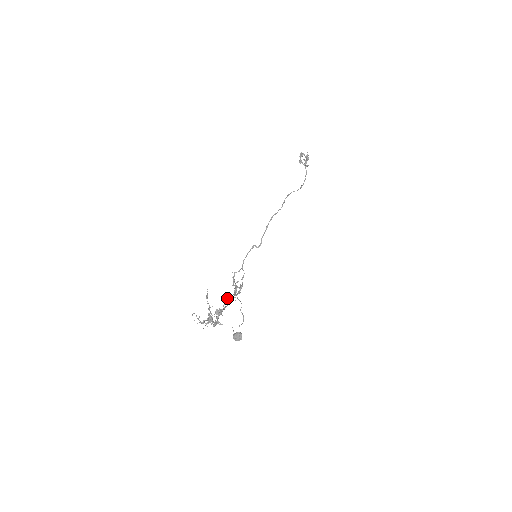
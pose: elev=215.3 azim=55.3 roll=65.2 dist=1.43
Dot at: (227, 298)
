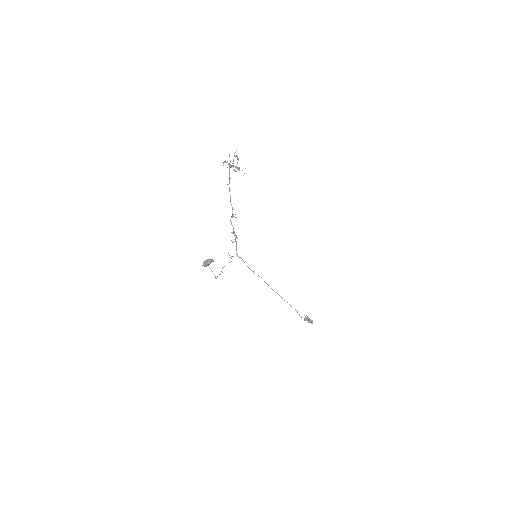
Dot at: occluded
